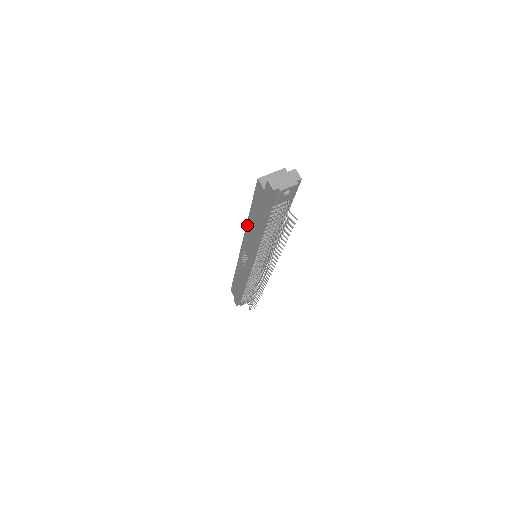
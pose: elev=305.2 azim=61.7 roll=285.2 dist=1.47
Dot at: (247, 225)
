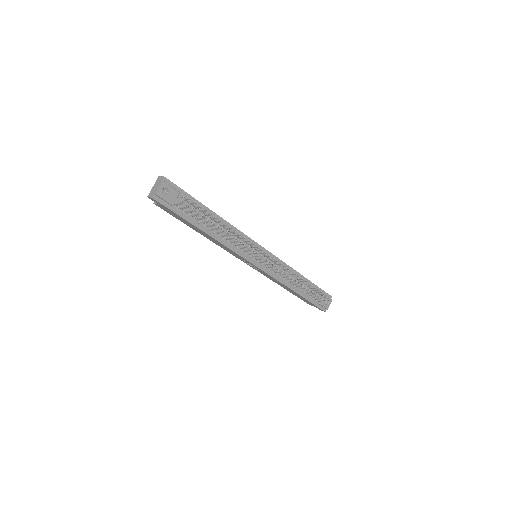
Dot at: occluded
